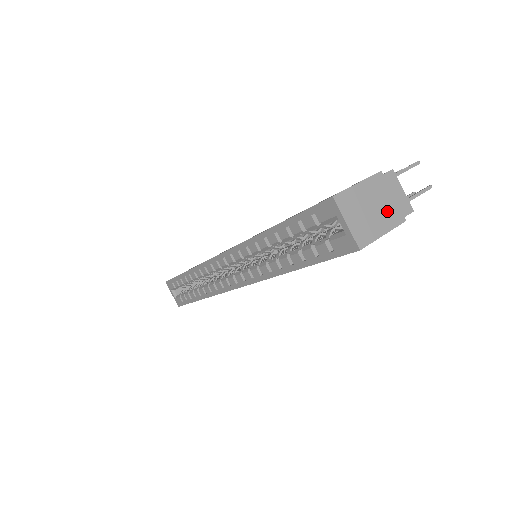
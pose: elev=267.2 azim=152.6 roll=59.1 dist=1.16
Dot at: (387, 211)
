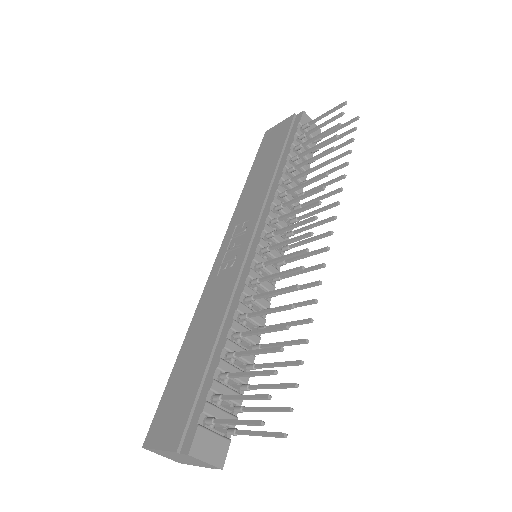
Dot at: (194, 462)
